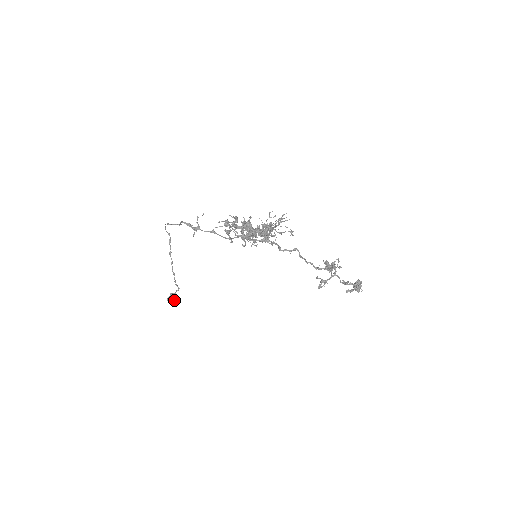
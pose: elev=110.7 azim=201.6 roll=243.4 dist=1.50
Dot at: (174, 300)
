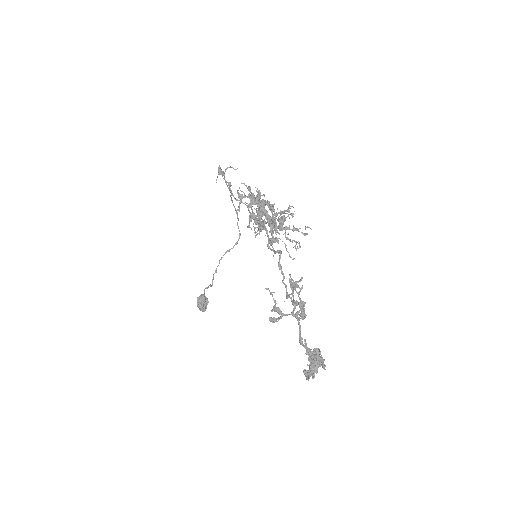
Dot at: (200, 301)
